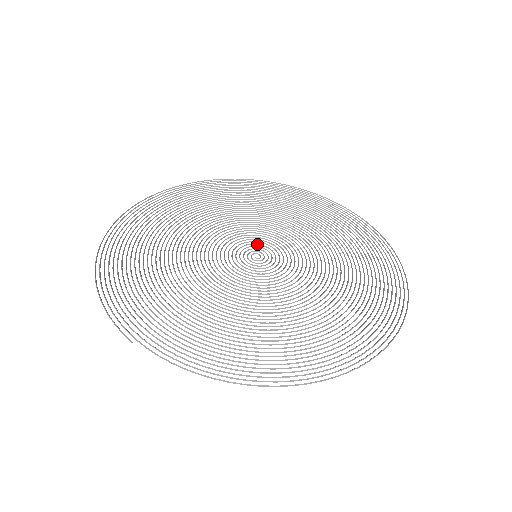
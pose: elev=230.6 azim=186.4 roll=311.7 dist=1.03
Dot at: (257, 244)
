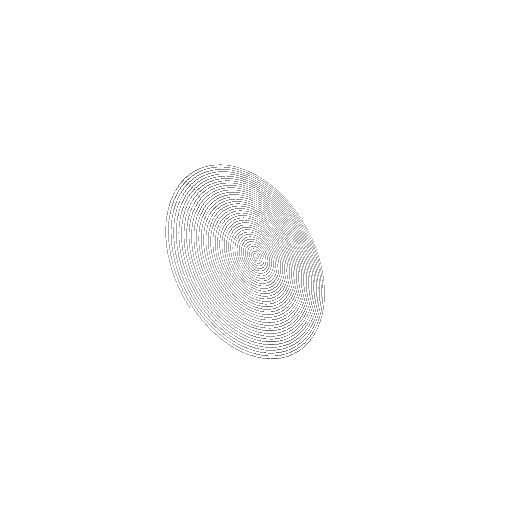
Dot at: (257, 245)
